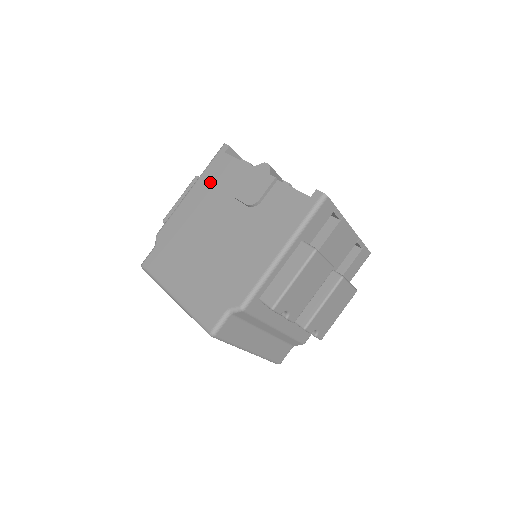
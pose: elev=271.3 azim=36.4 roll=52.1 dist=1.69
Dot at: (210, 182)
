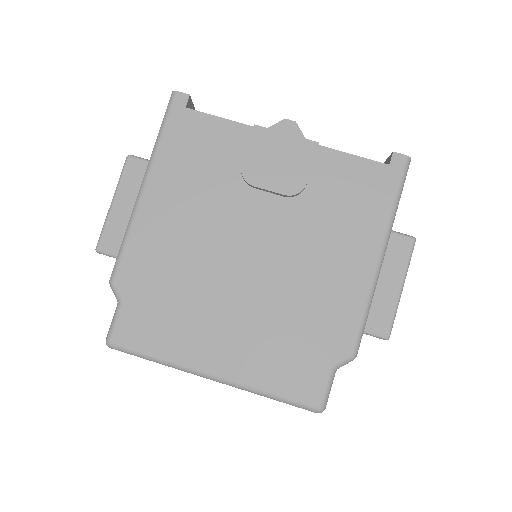
Dot at: (183, 166)
